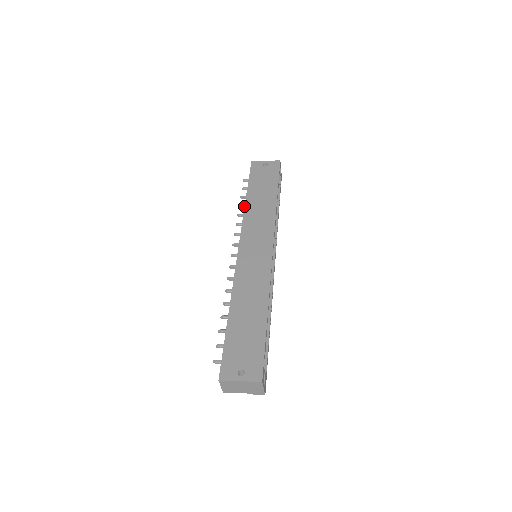
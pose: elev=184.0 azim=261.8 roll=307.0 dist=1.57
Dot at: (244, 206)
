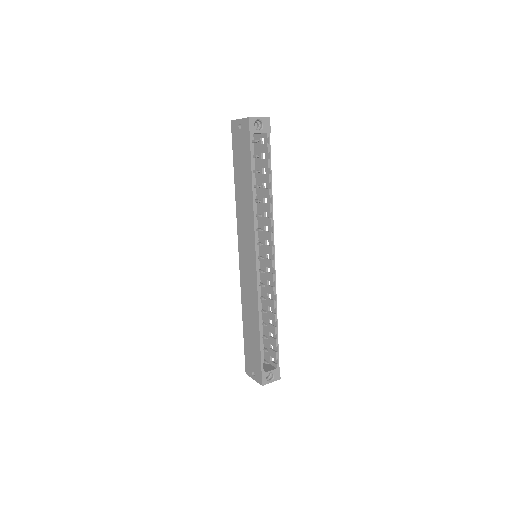
Dot at: occluded
